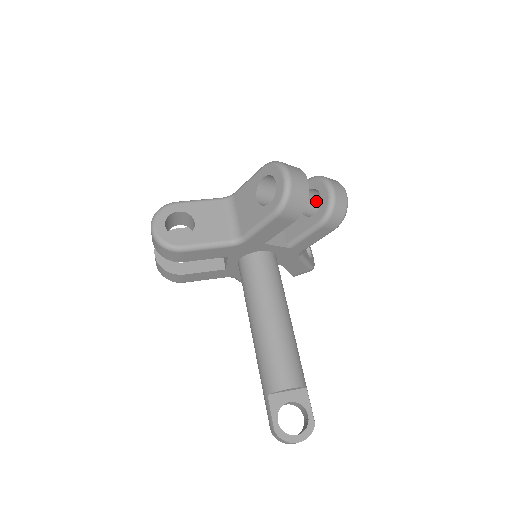
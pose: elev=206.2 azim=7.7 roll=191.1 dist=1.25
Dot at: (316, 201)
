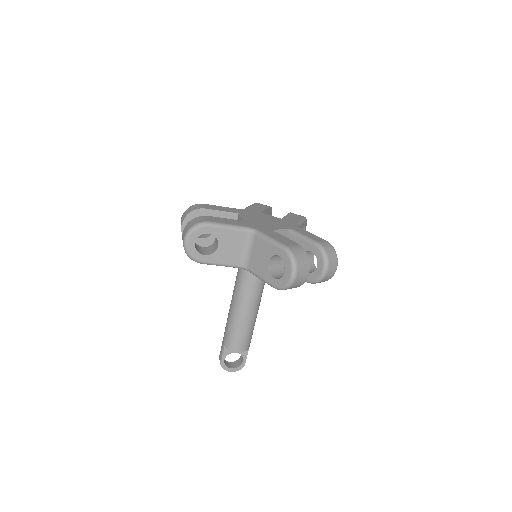
Dot at: occluded
